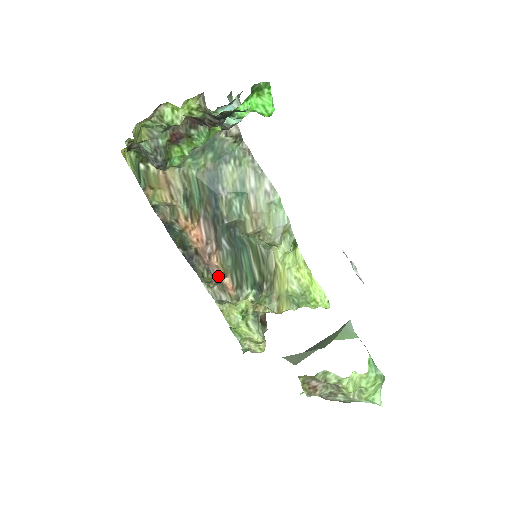
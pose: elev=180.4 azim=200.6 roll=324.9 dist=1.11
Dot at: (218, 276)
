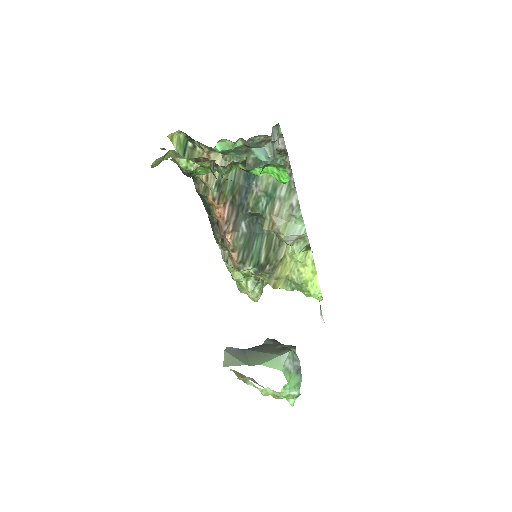
Dot at: (228, 248)
